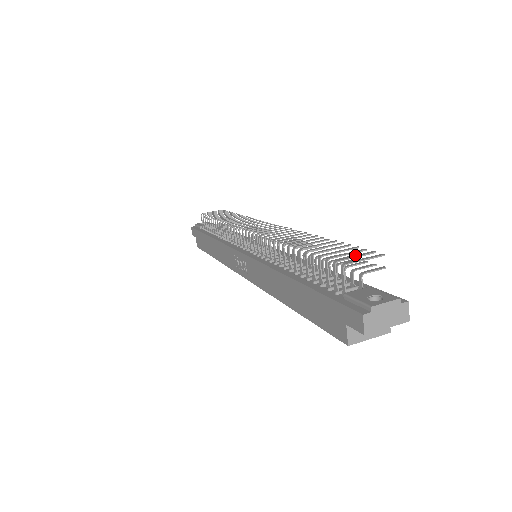
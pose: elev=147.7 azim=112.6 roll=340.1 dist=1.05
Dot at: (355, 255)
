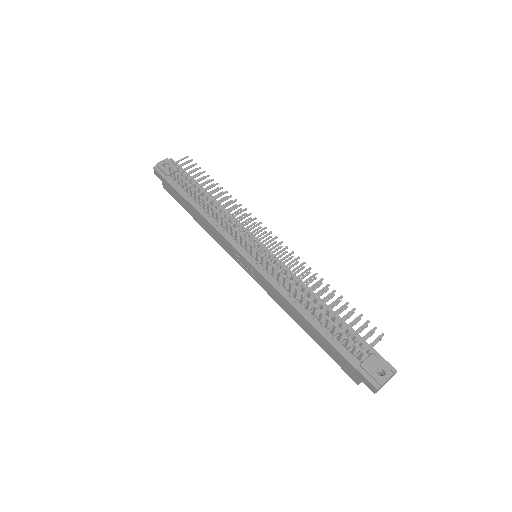
Dot at: (366, 334)
